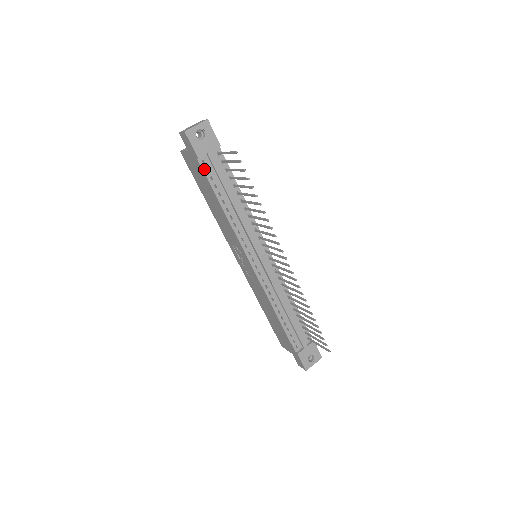
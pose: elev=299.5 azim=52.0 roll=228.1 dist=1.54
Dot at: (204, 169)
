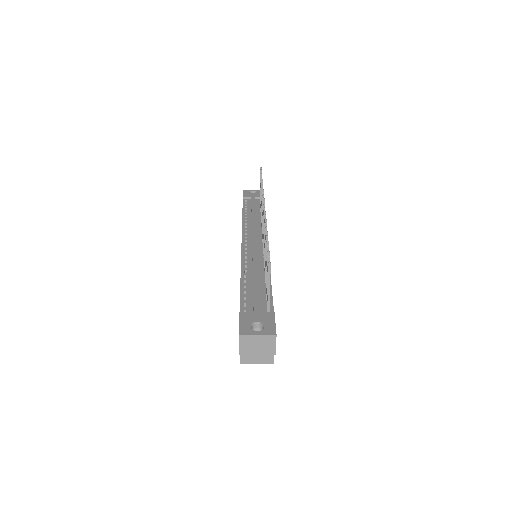
Dot at: (244, 203)
